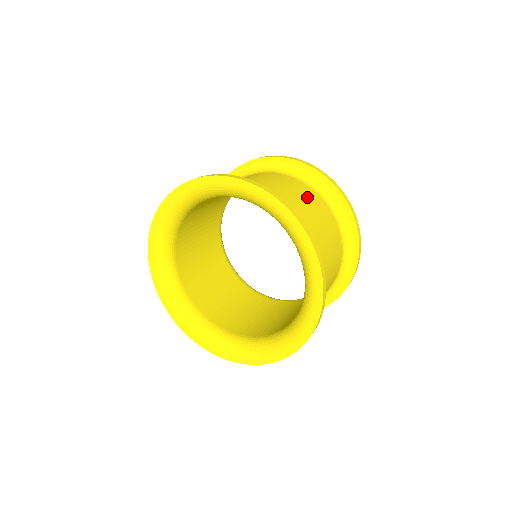
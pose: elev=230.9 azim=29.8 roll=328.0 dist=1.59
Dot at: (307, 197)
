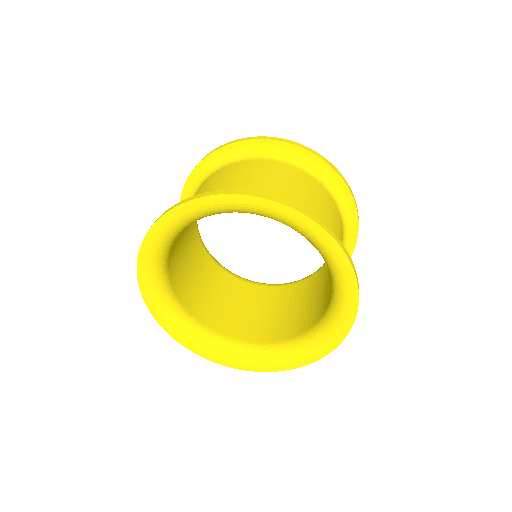
Dot at: (320, 197)
